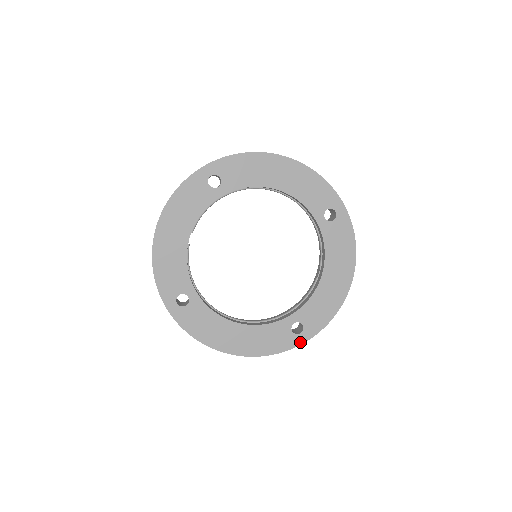
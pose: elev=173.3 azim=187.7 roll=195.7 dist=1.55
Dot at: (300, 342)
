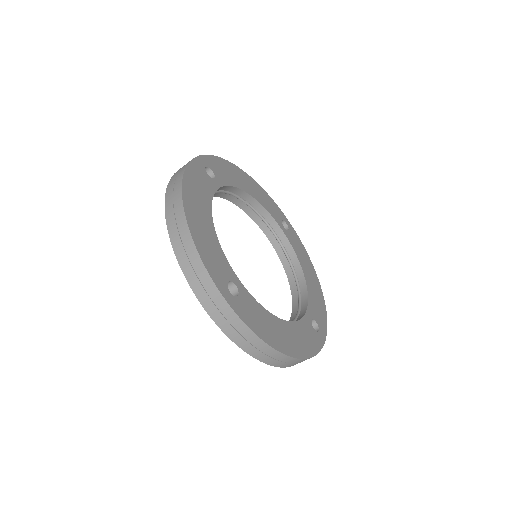
Dot at: (222, 292)
